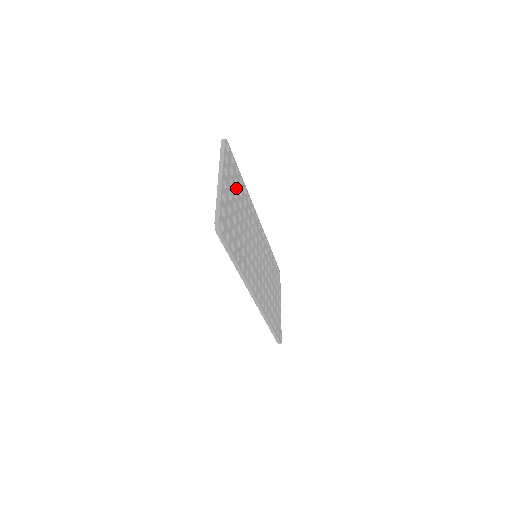
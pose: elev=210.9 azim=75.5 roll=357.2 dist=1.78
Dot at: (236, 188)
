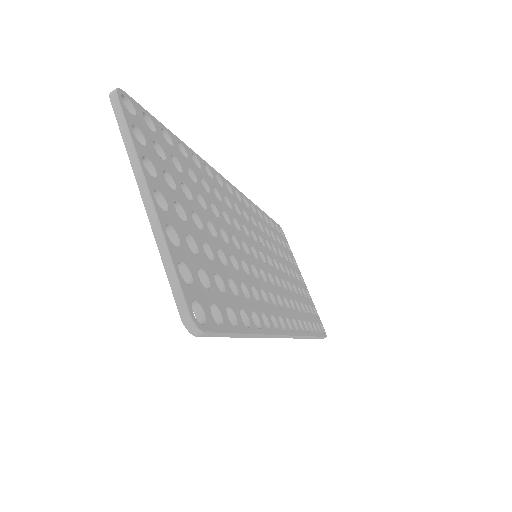
Dot at: (182, 177)
